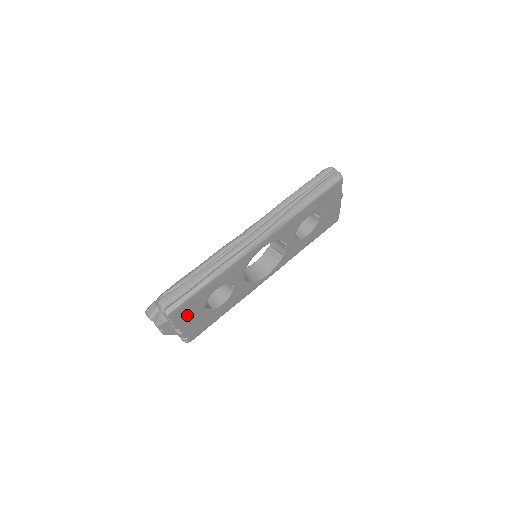
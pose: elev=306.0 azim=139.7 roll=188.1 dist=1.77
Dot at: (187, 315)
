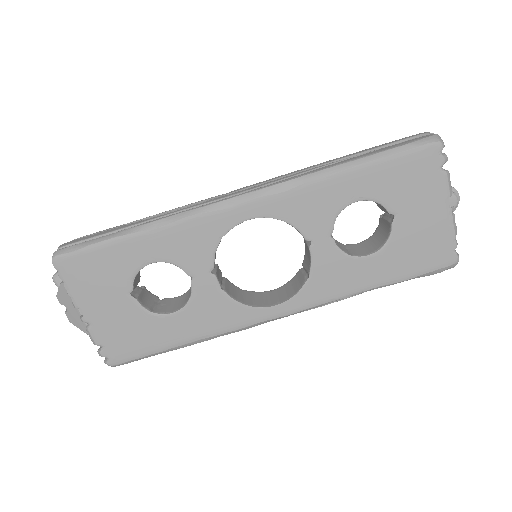
Dot at: (94, 287)
